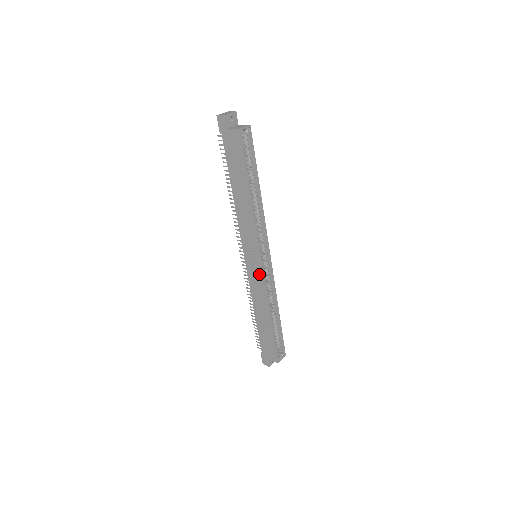
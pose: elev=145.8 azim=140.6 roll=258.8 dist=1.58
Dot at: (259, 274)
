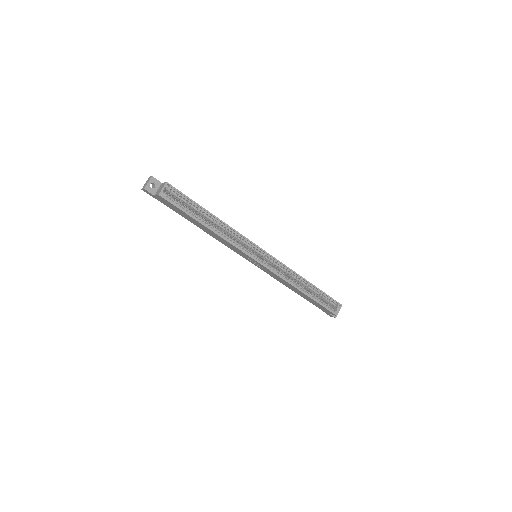
Dot at: (266, 269)
